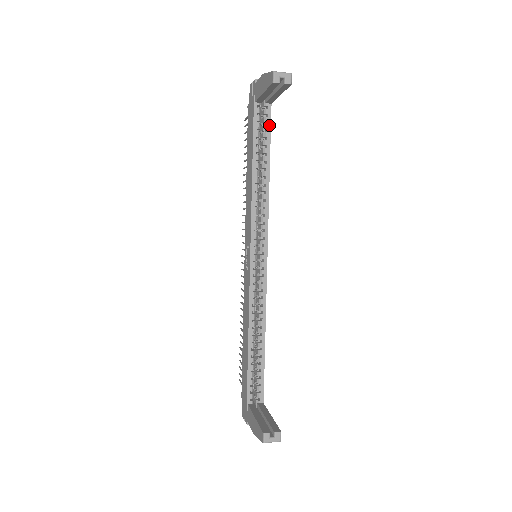
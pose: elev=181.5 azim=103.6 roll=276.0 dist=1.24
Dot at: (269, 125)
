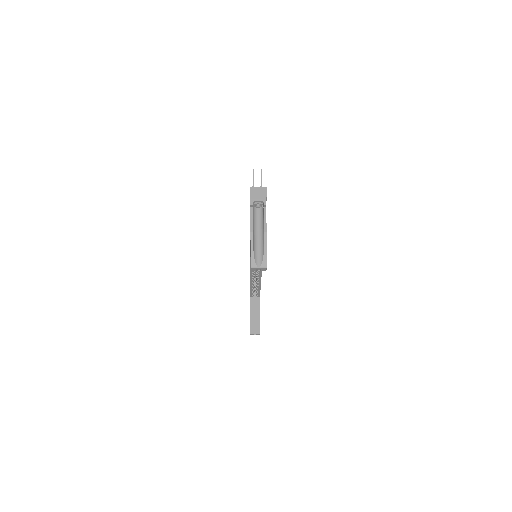
Dot at: occluded
